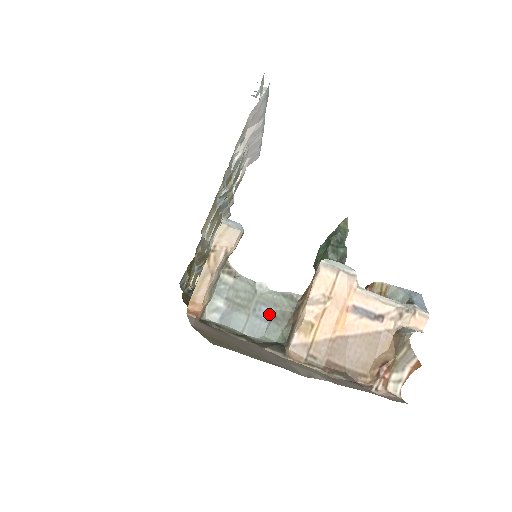
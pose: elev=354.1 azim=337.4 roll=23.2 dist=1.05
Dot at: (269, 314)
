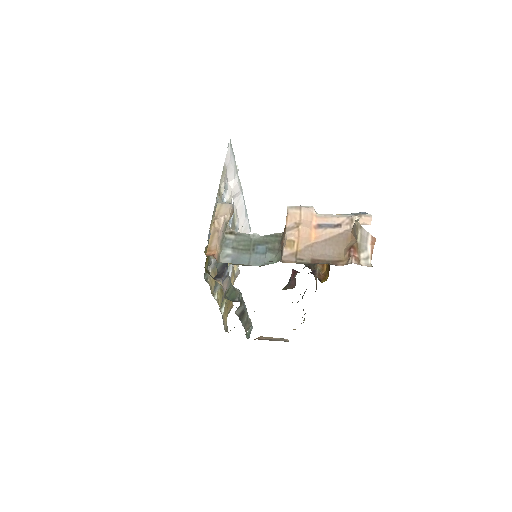
Dot at: (264, 249)
